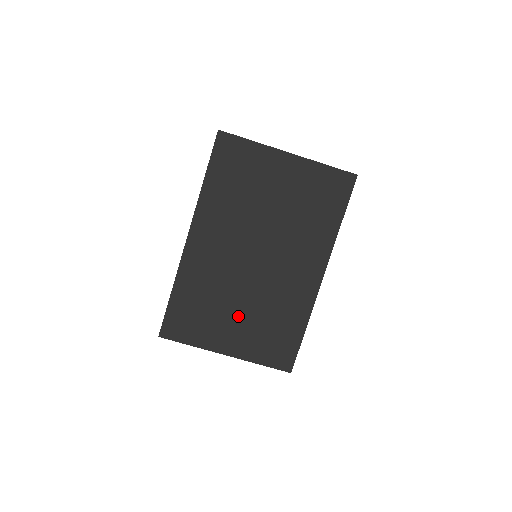
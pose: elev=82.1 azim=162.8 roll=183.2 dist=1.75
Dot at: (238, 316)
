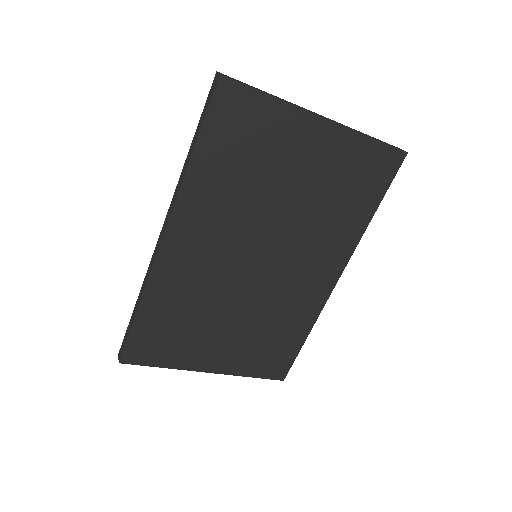
Dot at: (227, 330)
